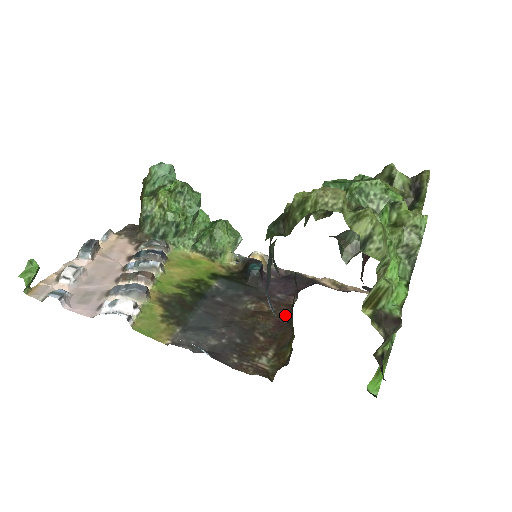
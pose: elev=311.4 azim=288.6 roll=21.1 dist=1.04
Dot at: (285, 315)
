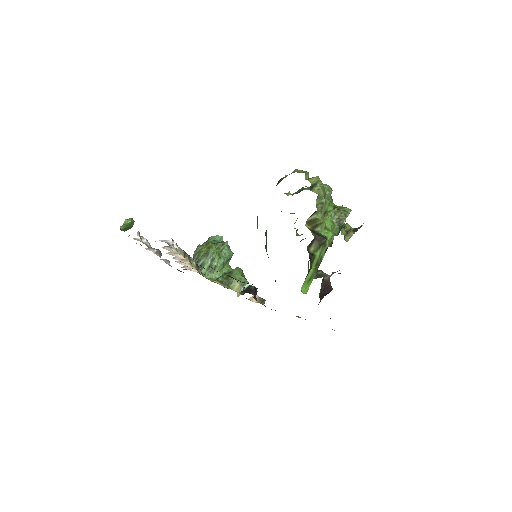
Dot at: occluded
